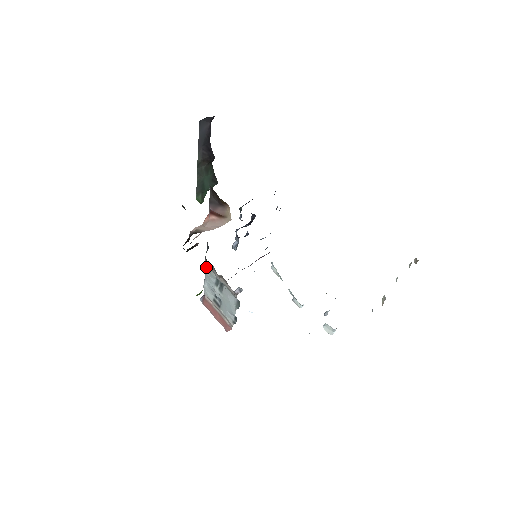
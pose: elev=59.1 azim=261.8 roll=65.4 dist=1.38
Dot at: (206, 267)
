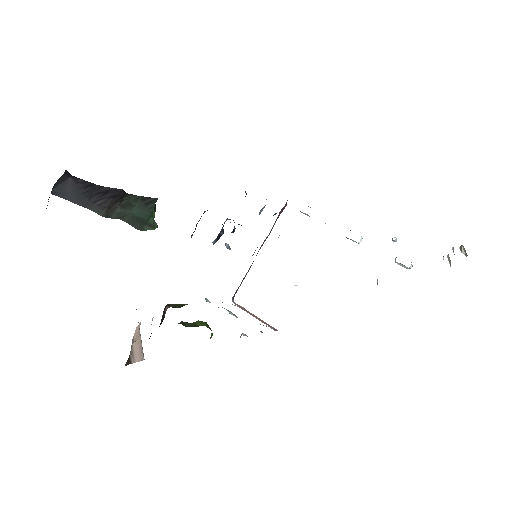
Dot at: (205, 298)
